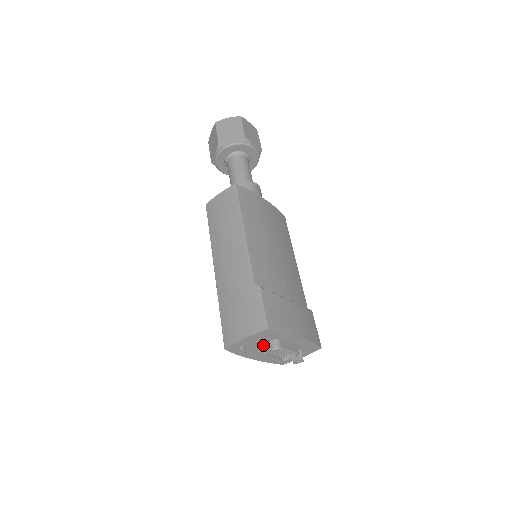
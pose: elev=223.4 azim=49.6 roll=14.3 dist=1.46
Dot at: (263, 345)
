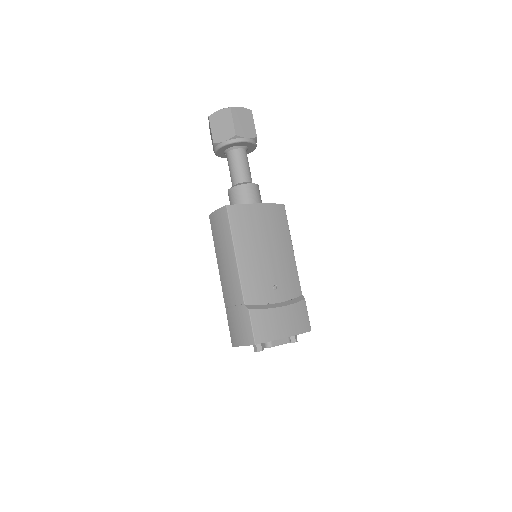
Dot at: (257, 348)
